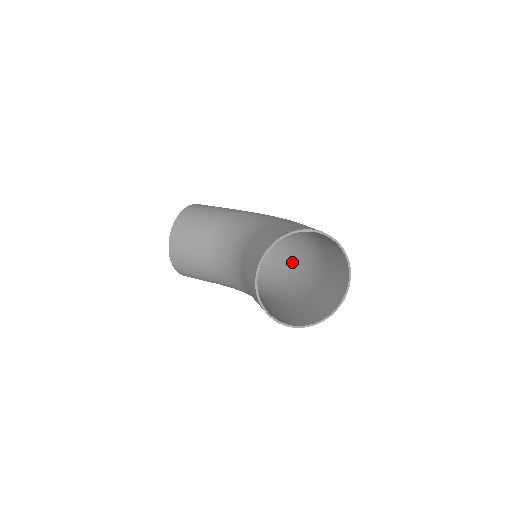
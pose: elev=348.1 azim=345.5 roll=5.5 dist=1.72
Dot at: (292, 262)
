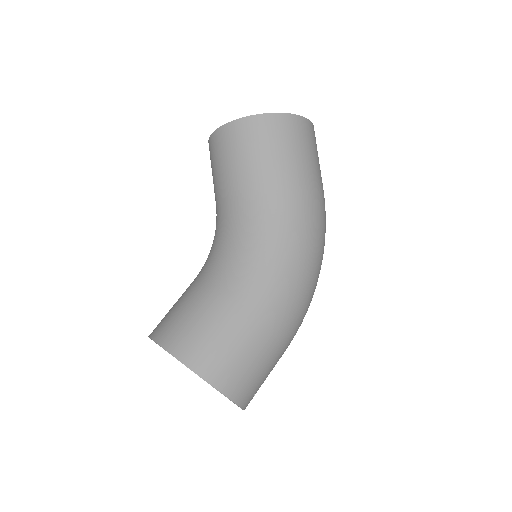
Dot at: occluded
